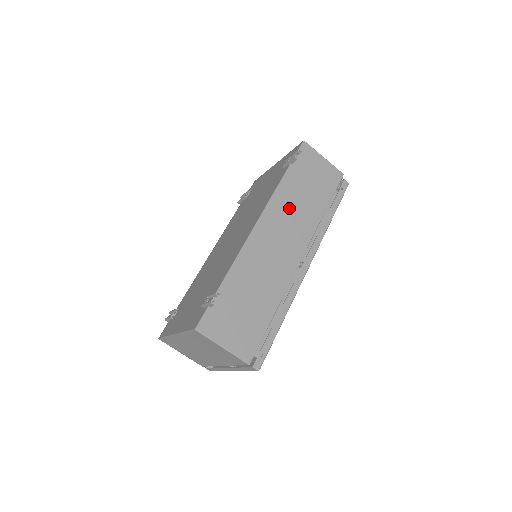
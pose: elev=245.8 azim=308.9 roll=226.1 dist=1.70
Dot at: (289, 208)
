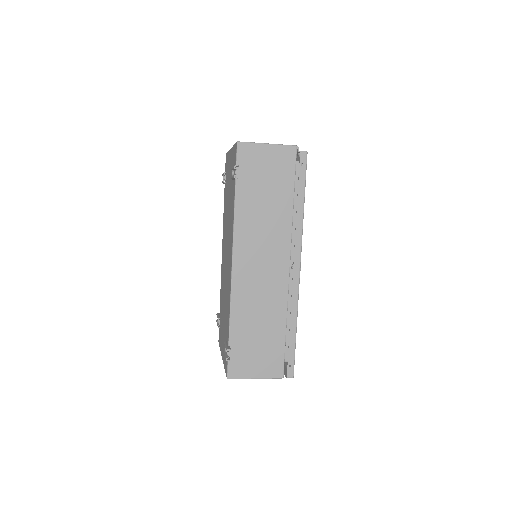
Dot at: (255, 227)
